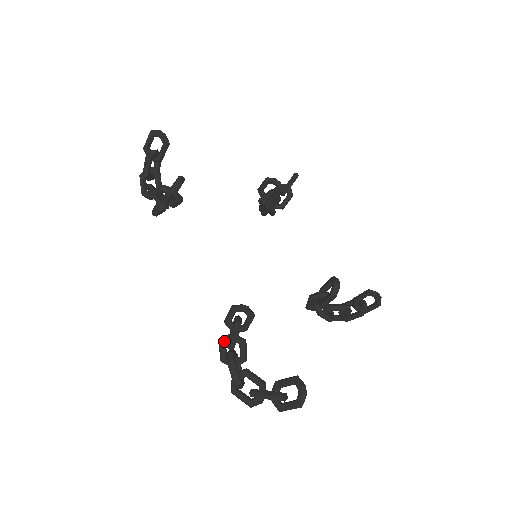
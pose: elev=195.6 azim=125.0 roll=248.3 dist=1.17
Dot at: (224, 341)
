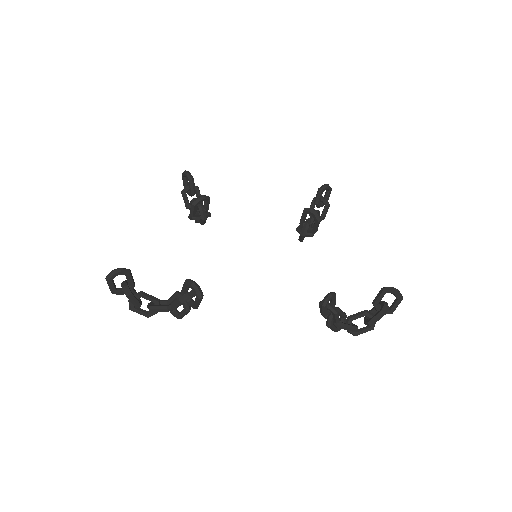
Dot at: (331, 323)
